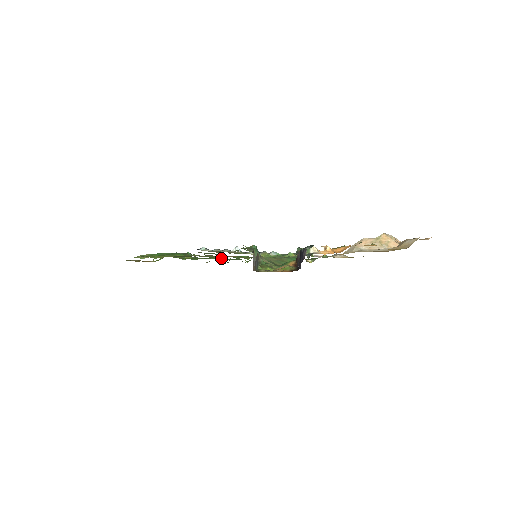
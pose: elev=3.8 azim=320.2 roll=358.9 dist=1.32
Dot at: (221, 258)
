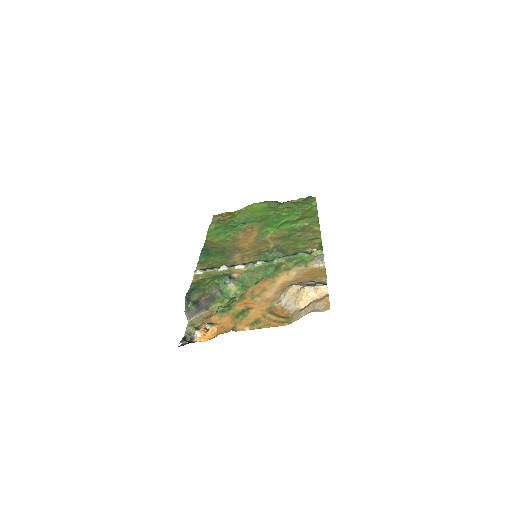
Dot at: (291, 203)
